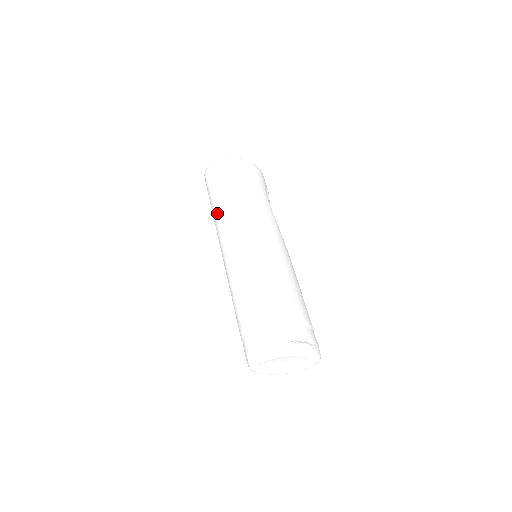
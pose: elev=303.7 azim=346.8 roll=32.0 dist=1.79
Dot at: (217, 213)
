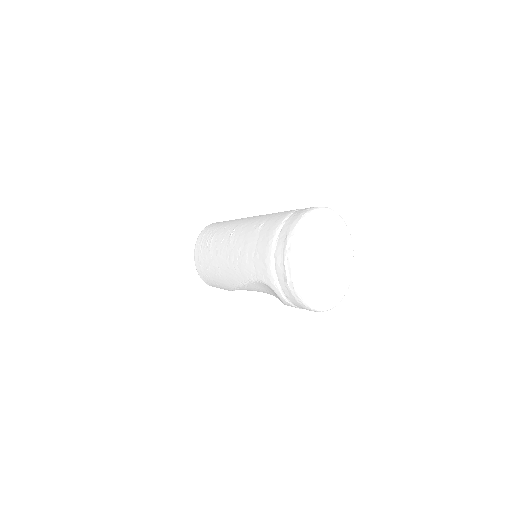
Dot at: occluded
